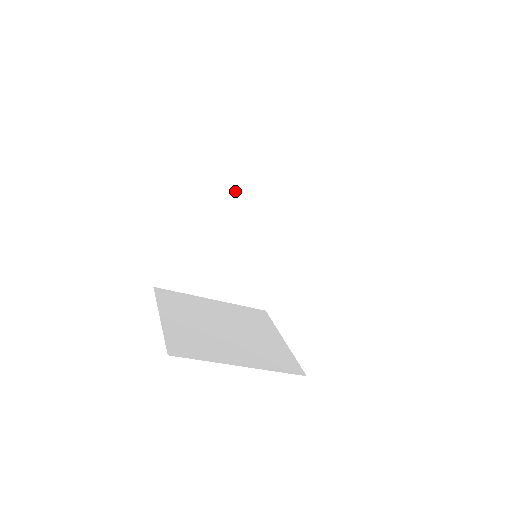
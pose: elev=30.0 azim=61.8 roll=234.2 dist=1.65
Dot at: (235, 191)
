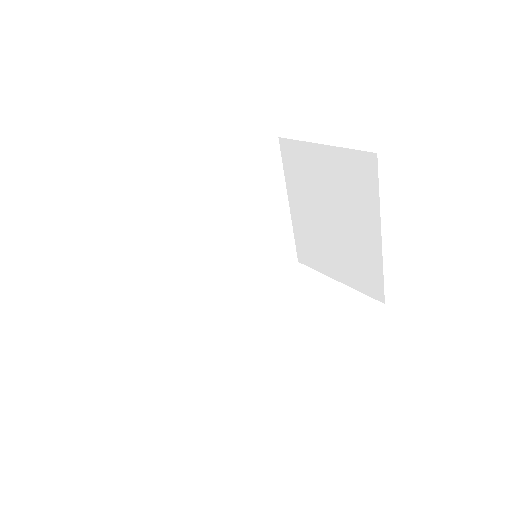
Dot at: (251, 199)
